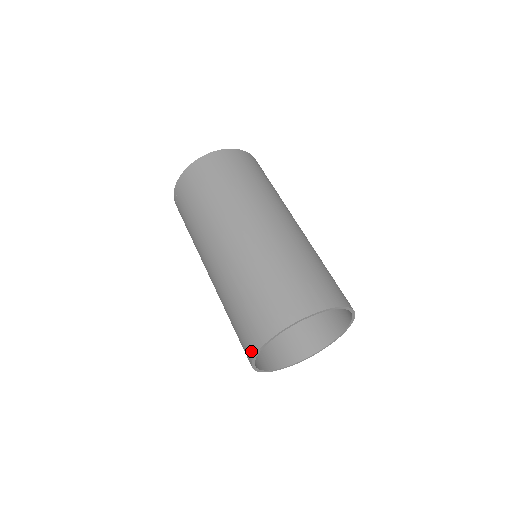
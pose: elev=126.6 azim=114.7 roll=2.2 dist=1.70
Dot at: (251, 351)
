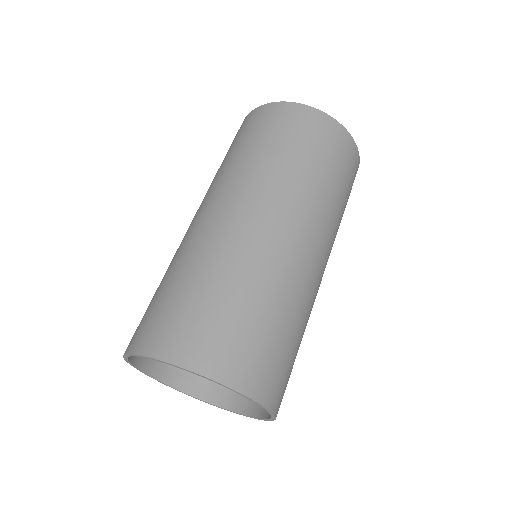
Dot at: occluded
